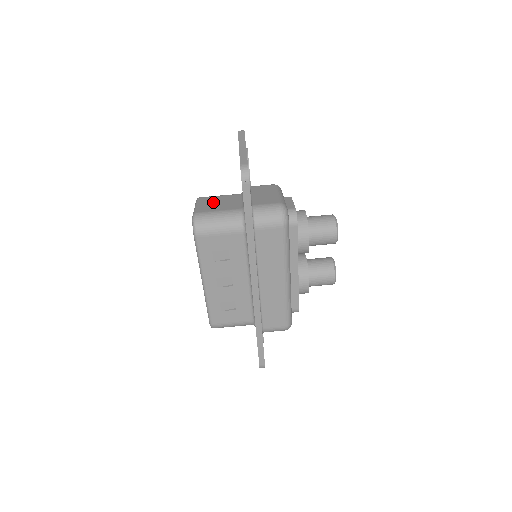
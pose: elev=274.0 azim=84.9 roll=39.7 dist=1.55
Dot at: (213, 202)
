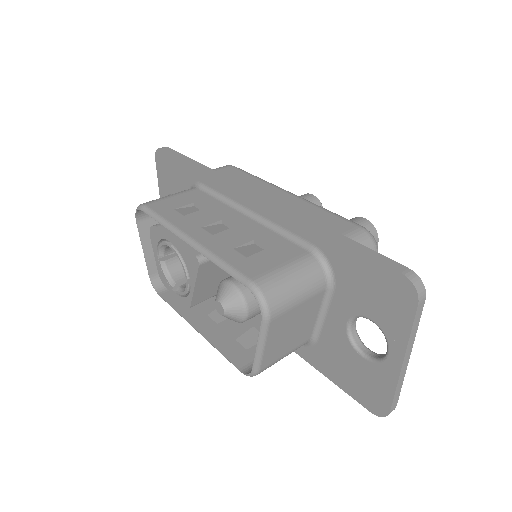
Dot at: occluded
